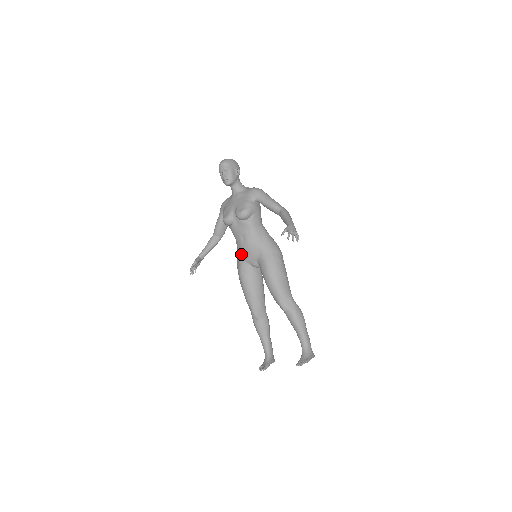
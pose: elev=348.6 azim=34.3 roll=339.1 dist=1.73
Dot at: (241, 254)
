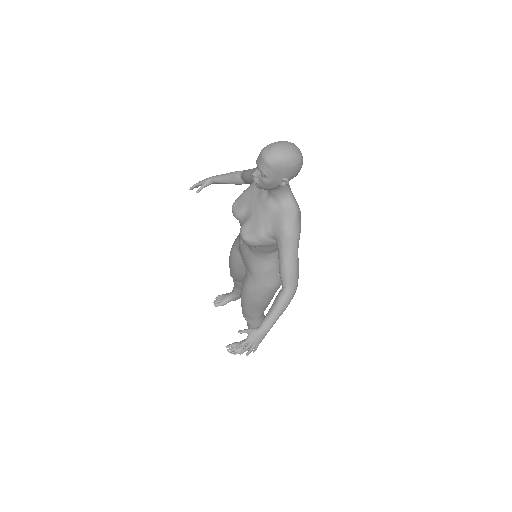
Dot at: occluded
